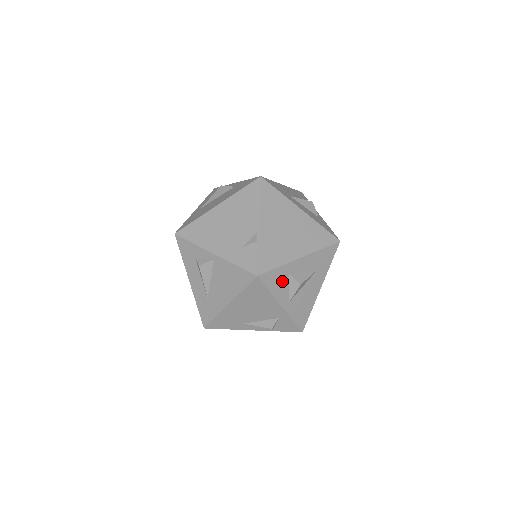
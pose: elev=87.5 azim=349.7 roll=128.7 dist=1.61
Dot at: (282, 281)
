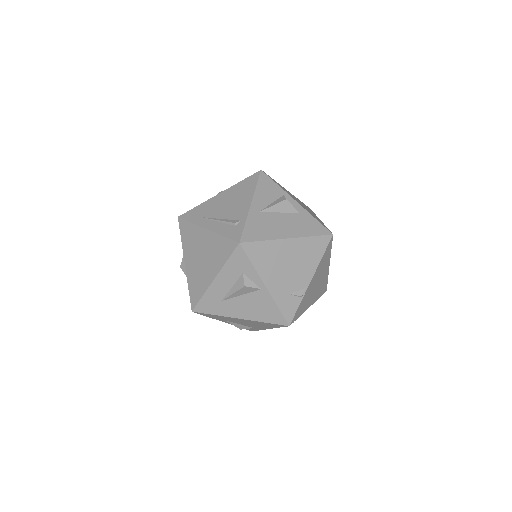
Dot at: occluded
